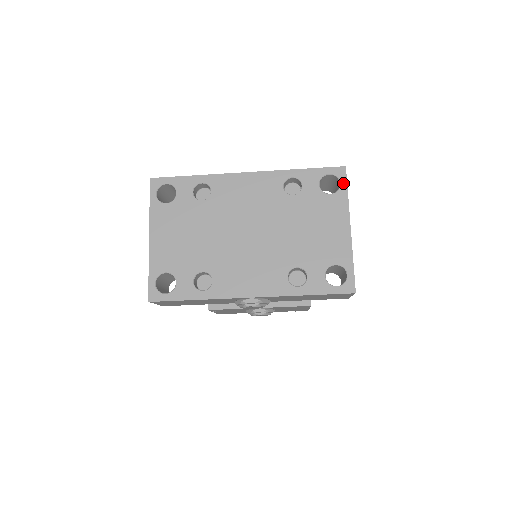
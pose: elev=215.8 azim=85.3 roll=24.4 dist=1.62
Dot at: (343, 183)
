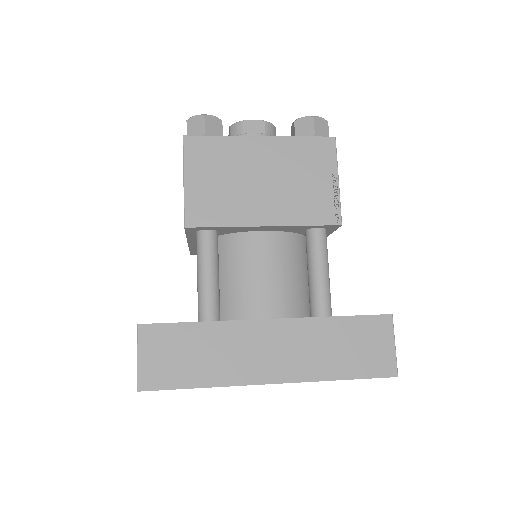
Dot at: occluded
